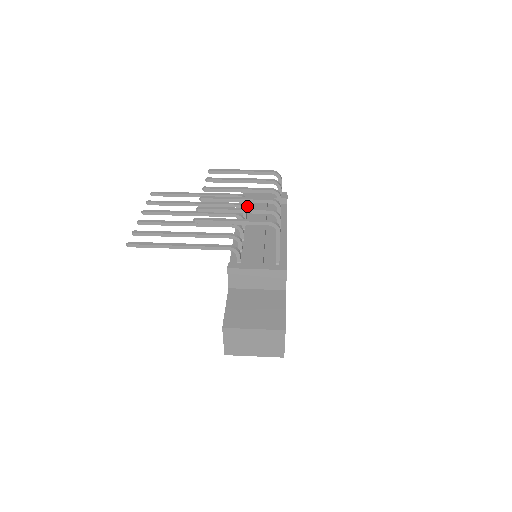
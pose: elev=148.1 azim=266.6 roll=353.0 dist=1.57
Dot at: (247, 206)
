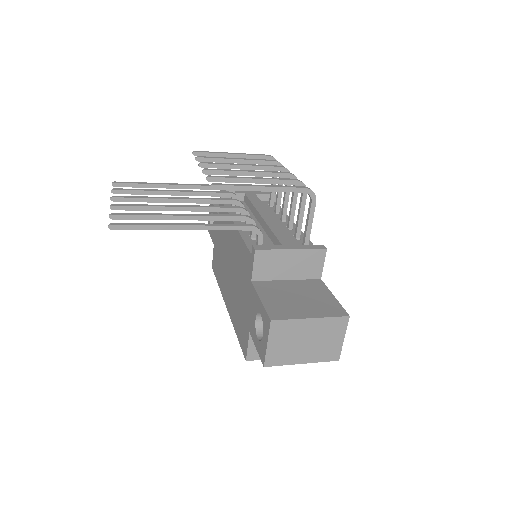
Dot at: occluded
